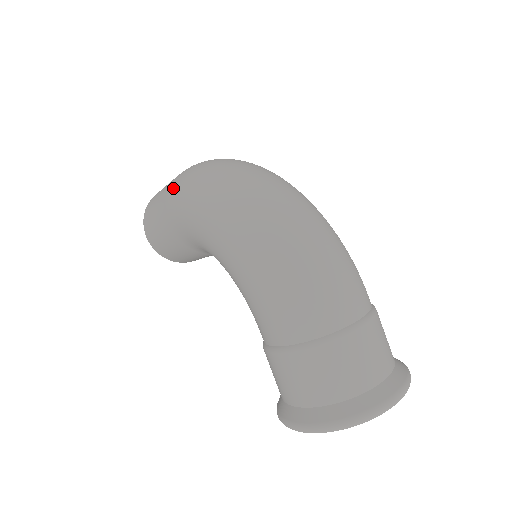
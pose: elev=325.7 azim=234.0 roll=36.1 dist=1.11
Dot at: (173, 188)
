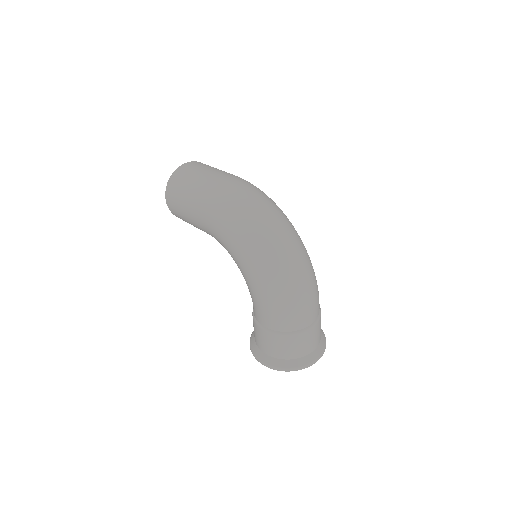
Dot at: (210, 200)
